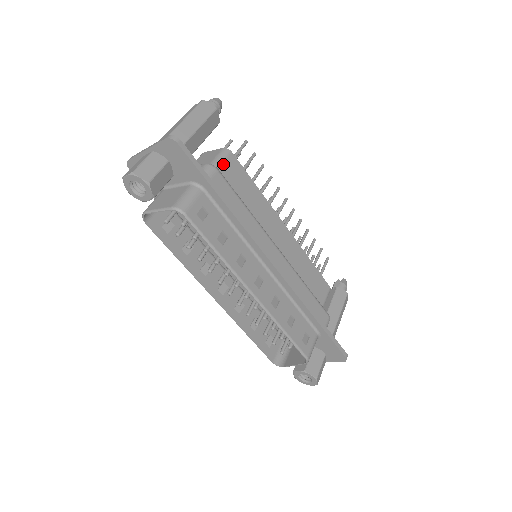
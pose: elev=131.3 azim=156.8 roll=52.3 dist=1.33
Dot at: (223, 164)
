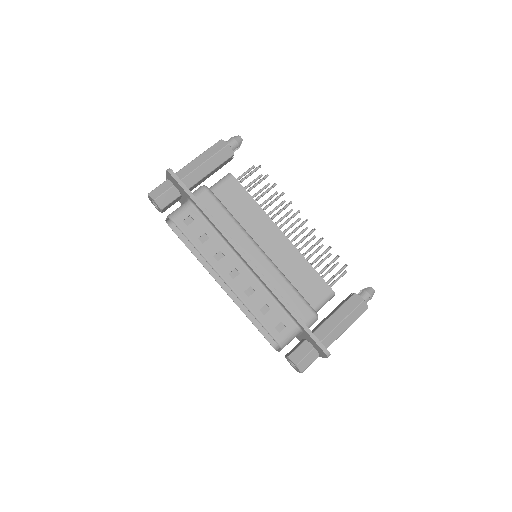
Dot at: (222, 185)
